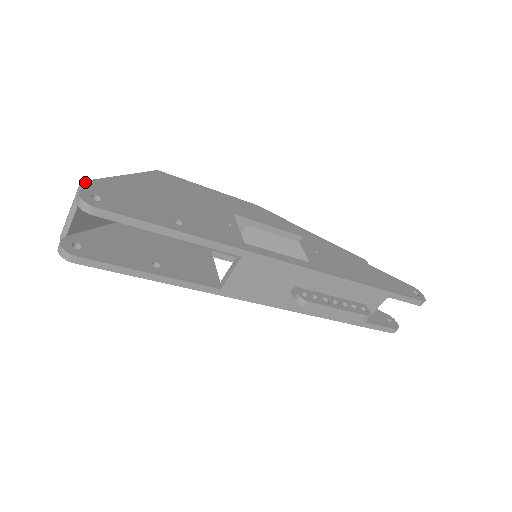
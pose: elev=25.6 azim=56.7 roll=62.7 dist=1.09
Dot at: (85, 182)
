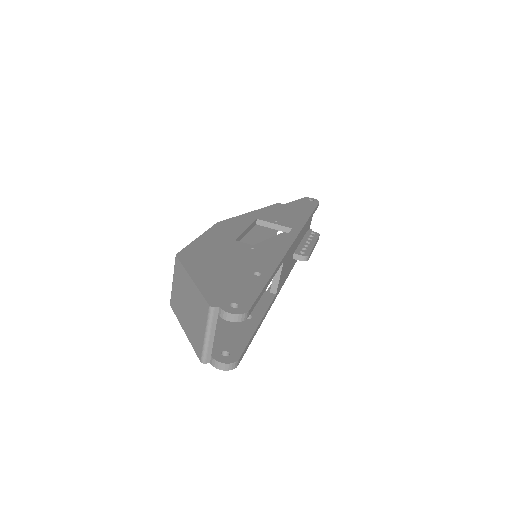
Dot at: (210, 304)
